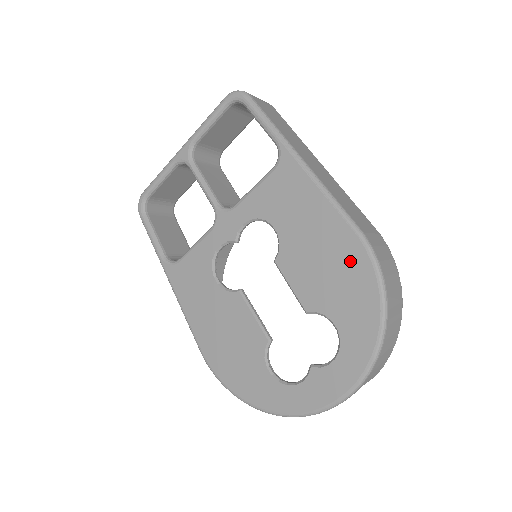
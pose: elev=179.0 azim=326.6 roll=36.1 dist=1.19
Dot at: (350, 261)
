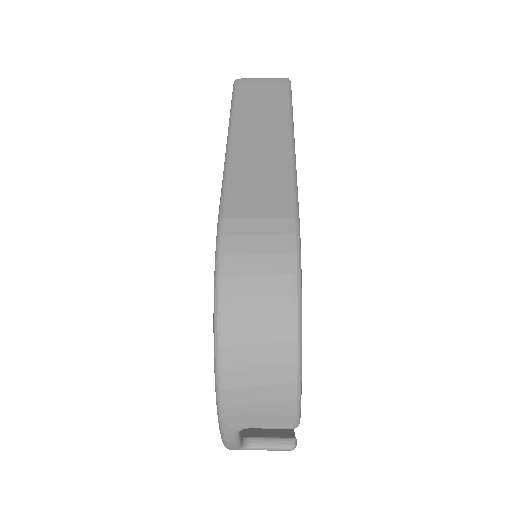
Dot at: occluded
